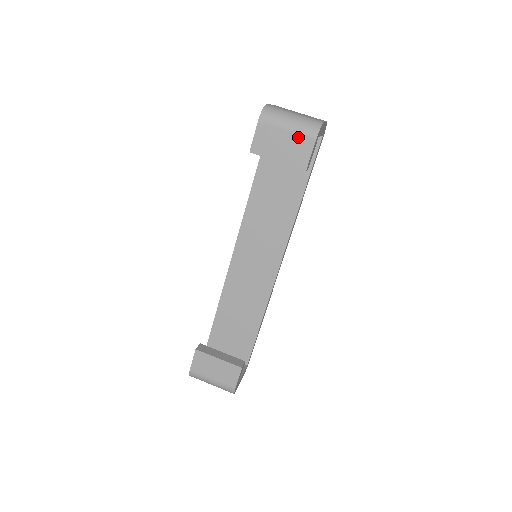
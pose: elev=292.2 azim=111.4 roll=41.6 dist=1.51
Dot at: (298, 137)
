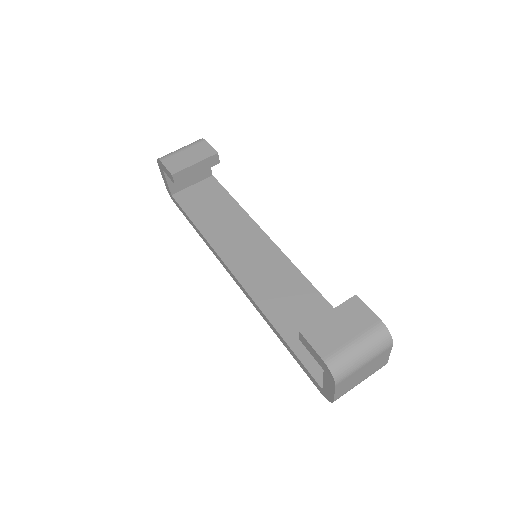
Dot at: (193, 147)
